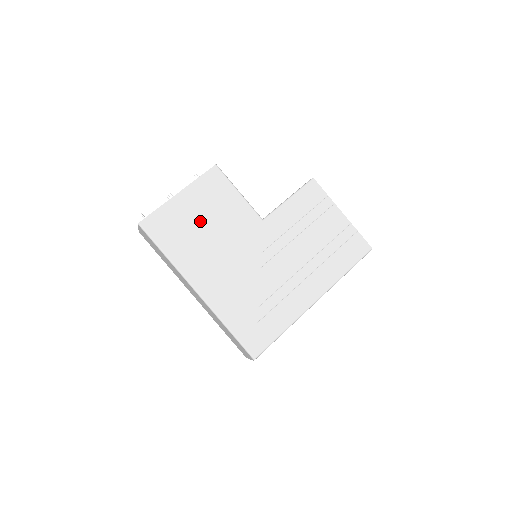
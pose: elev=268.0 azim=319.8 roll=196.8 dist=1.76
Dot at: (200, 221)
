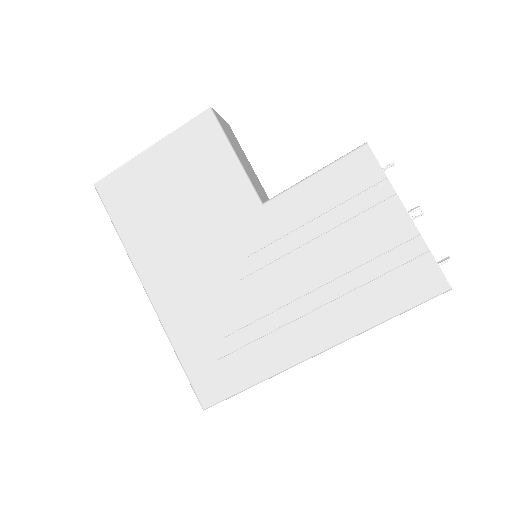
Dot at: (170, 193)
